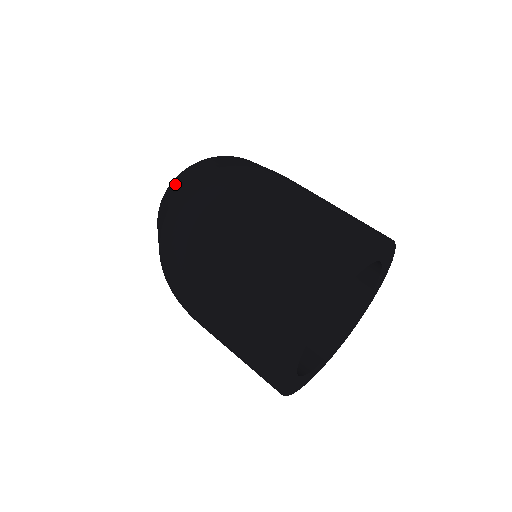
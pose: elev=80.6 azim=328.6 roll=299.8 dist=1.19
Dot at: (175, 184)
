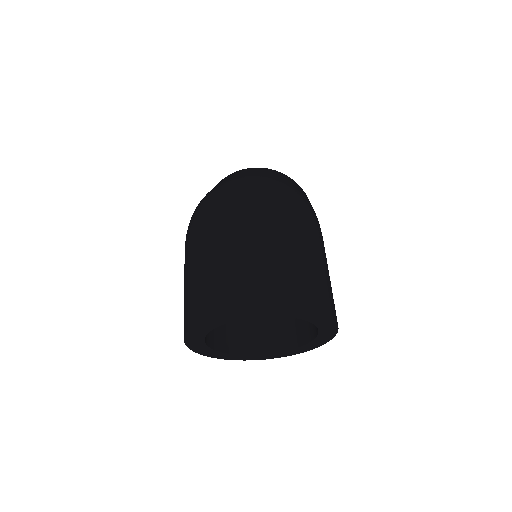
Dot at: occluded
